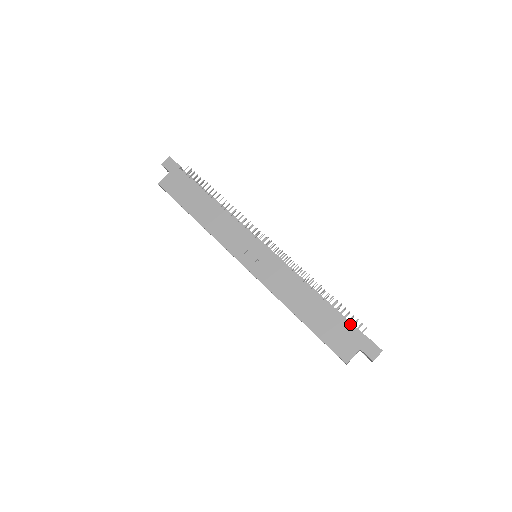
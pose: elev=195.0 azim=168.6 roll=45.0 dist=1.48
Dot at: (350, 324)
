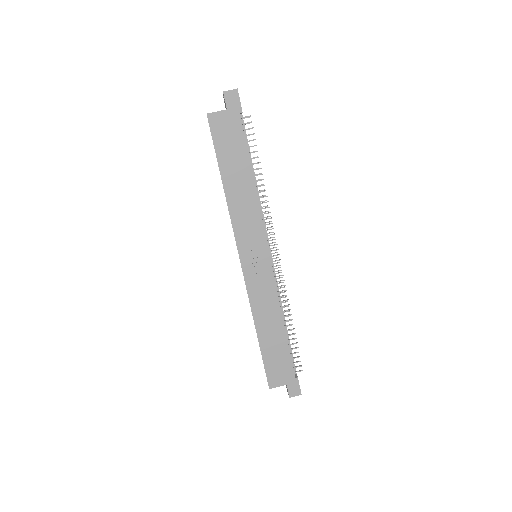
Dot at: (292, 359)
